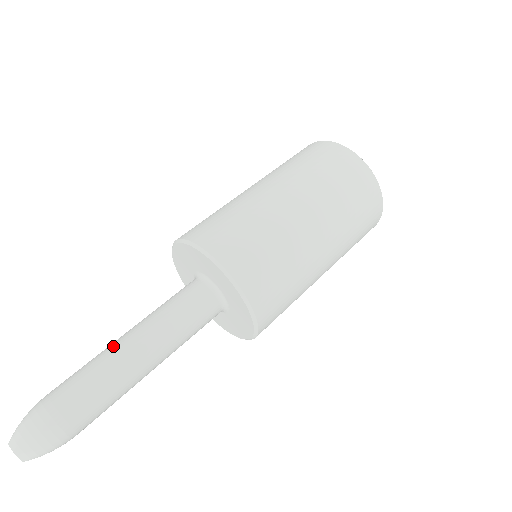
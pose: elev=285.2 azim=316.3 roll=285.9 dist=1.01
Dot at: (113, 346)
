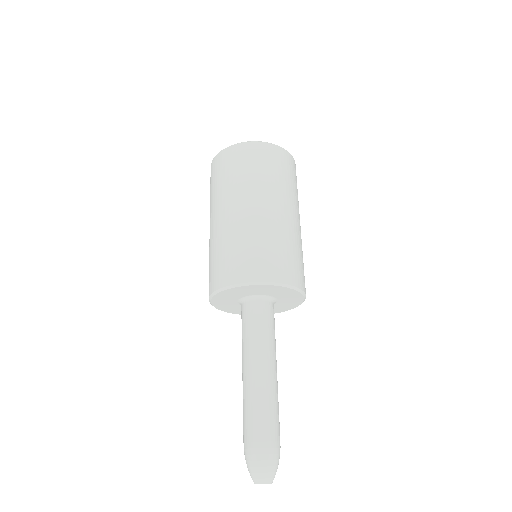
Dot at: (247, 383)
